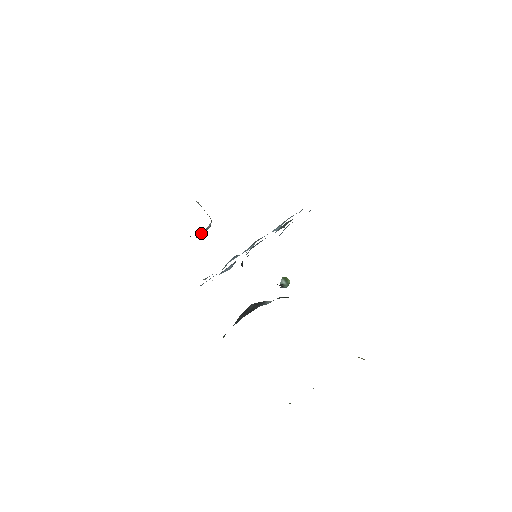
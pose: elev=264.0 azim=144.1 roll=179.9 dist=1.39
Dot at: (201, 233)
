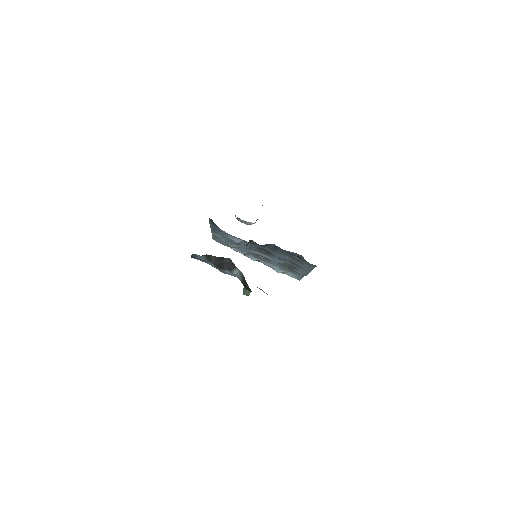
Dot at: (242, 220)
